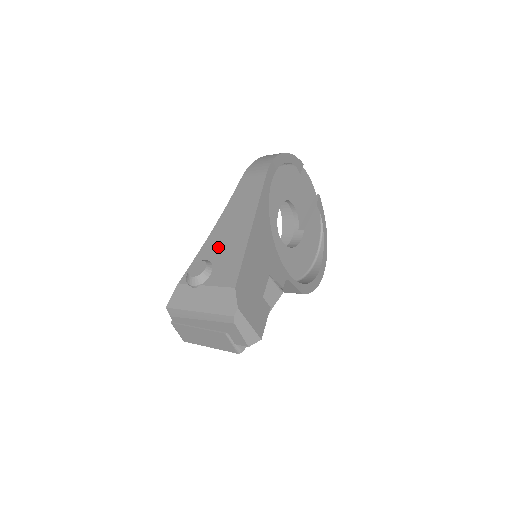
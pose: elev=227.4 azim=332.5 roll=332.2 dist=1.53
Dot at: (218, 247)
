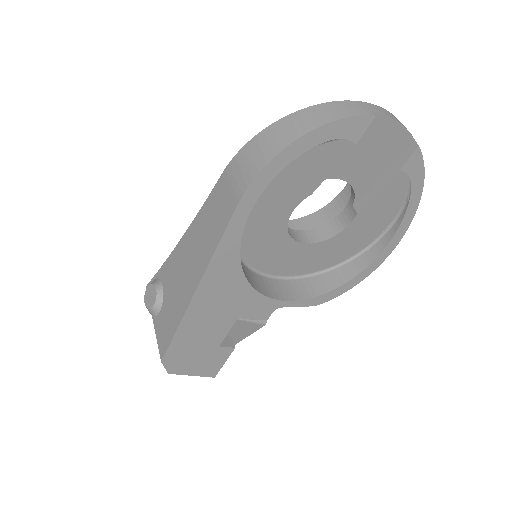
Dot at: (172, 281)
